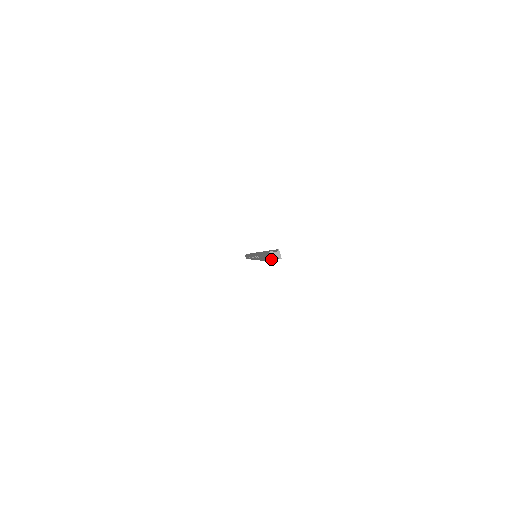
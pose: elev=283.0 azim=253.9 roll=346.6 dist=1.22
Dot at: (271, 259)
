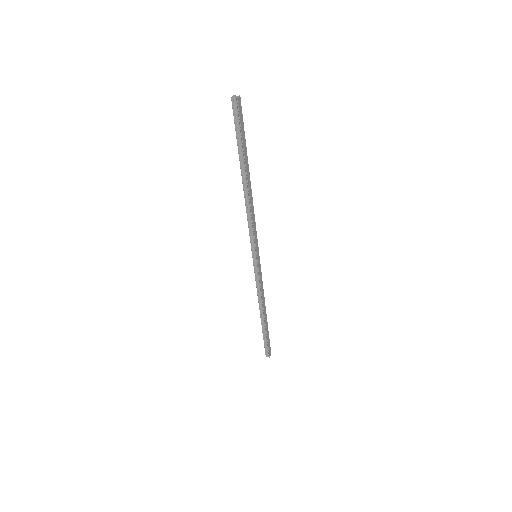
Dot at: (232, 97)
